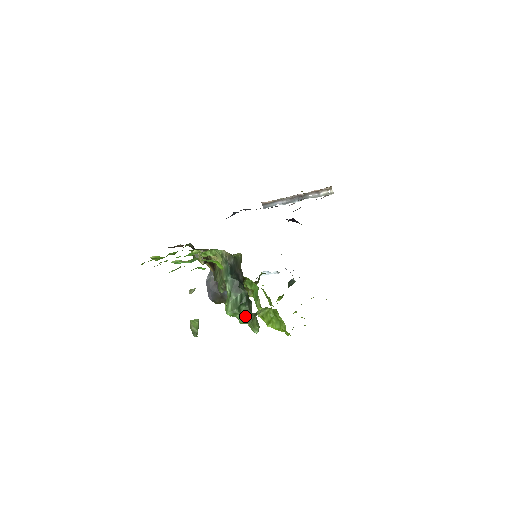
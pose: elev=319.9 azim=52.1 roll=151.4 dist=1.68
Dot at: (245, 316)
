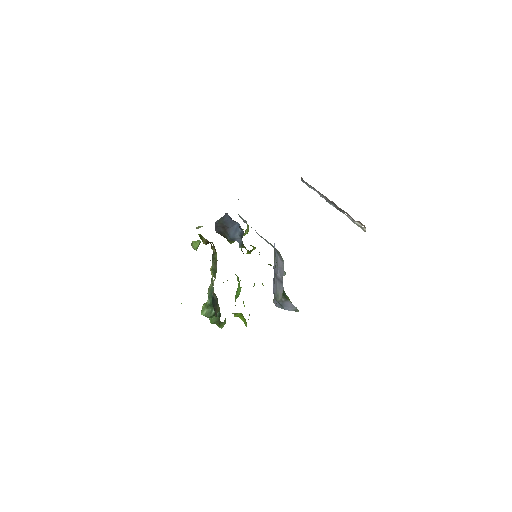
Dot at: (215, 321)
